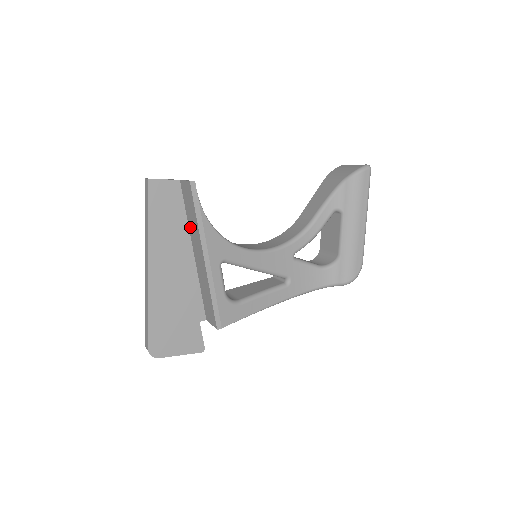
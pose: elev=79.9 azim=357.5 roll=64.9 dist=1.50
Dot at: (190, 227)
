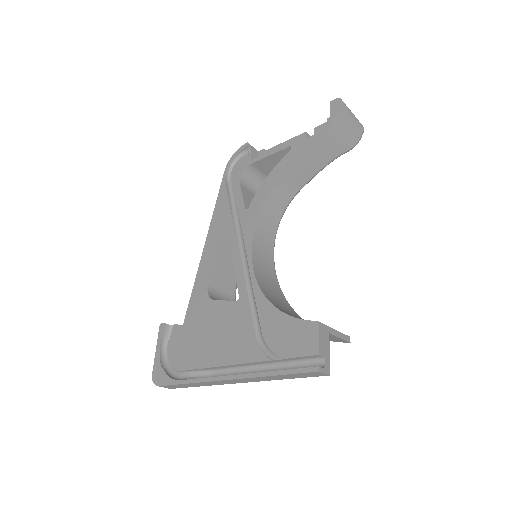
Dot at: occluded
